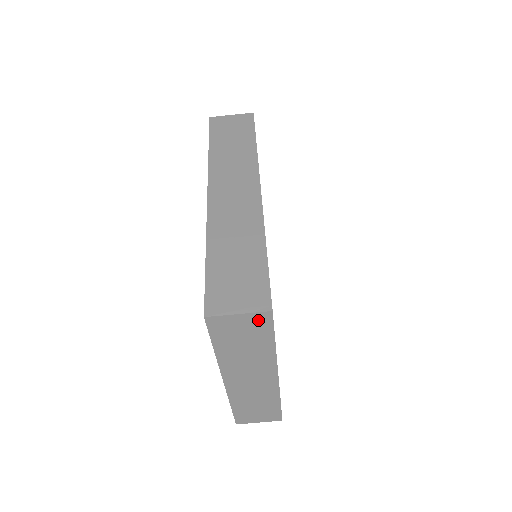
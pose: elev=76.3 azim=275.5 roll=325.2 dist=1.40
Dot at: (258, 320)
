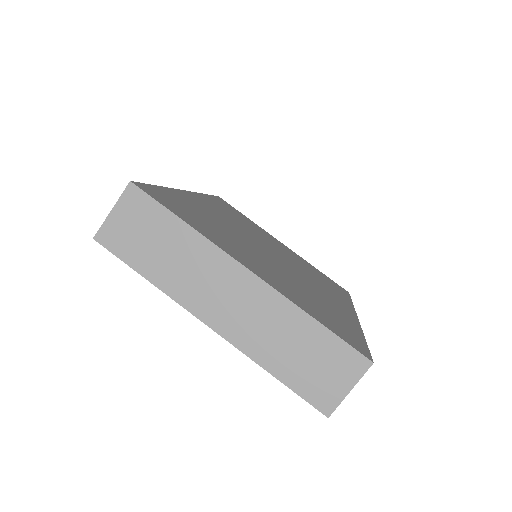
Dot at: (133, 203)
